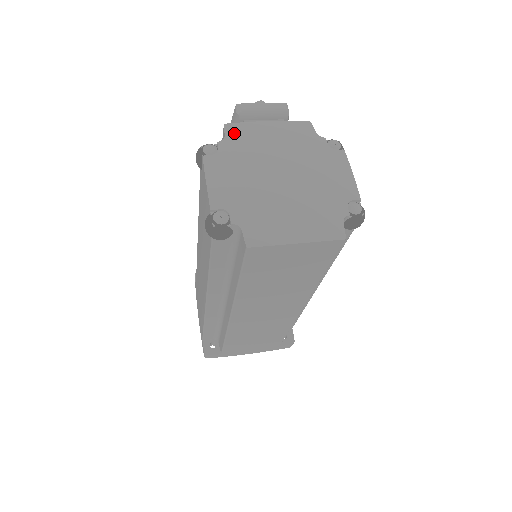
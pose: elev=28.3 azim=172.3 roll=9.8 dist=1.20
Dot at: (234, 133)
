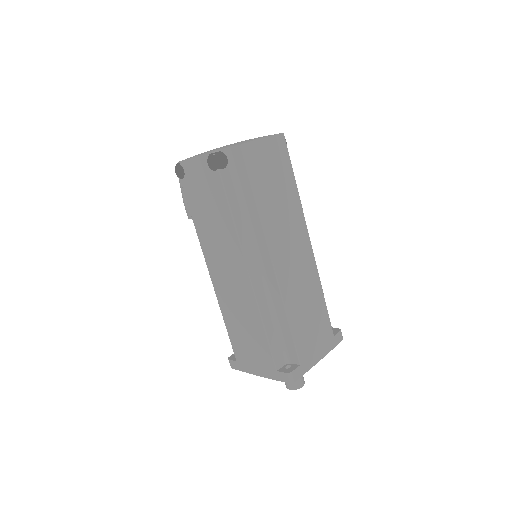
Dot at: occluded
